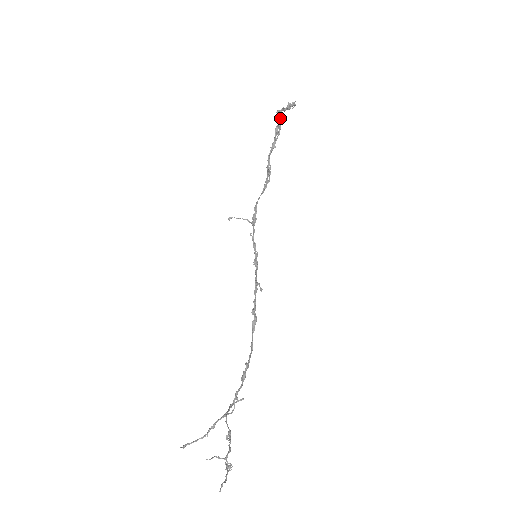
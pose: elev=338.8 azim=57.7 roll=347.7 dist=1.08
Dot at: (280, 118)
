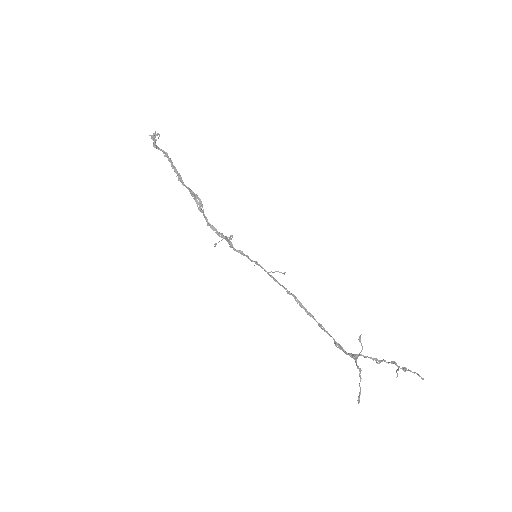
Dot at: (162, 150)
